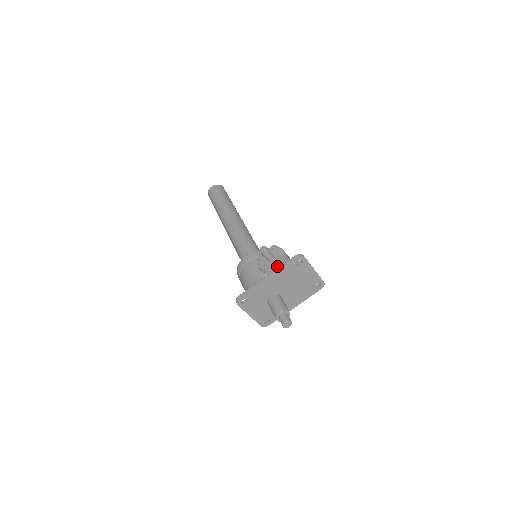
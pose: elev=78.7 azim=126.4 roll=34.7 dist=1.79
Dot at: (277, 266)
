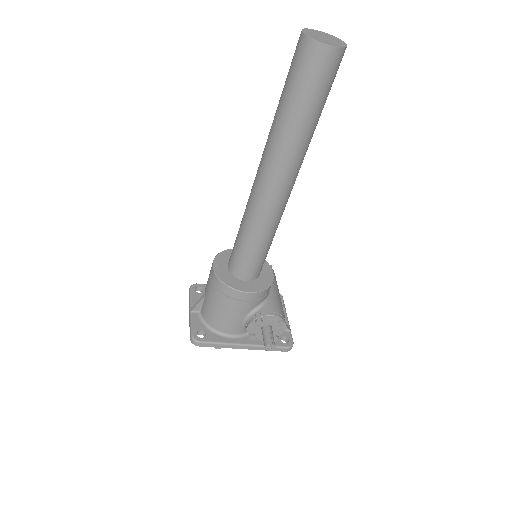
Dot at: (263, 341)
